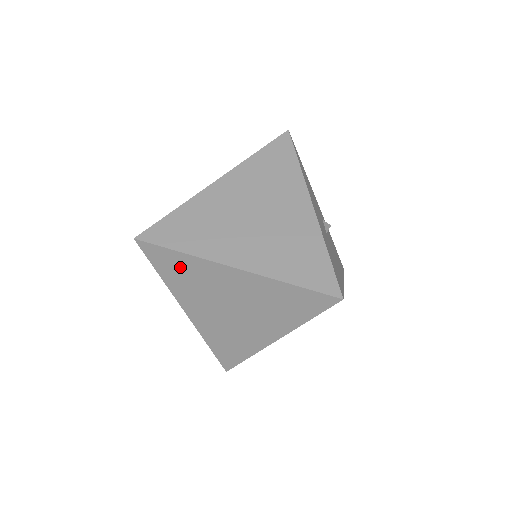
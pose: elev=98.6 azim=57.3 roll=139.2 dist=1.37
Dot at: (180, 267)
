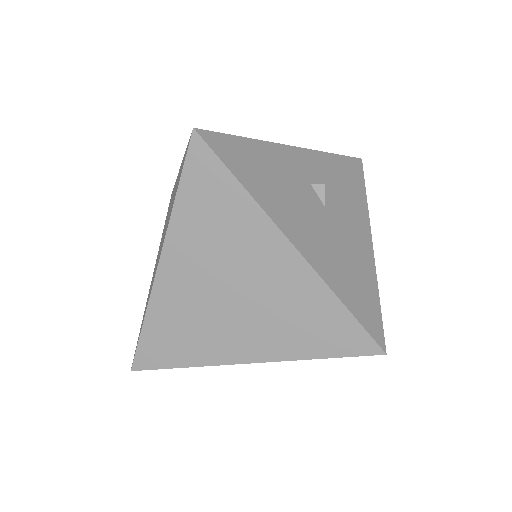
Dot at: occluded
